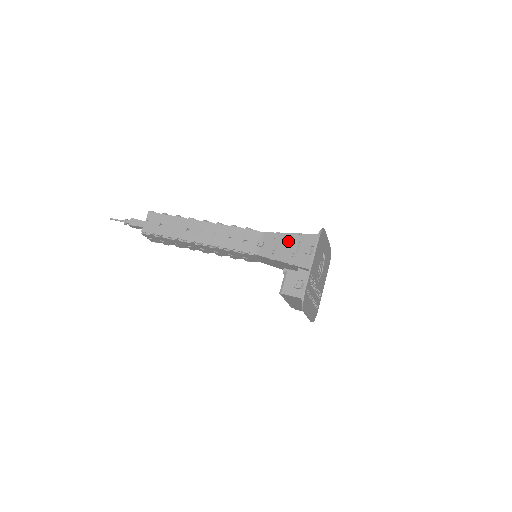
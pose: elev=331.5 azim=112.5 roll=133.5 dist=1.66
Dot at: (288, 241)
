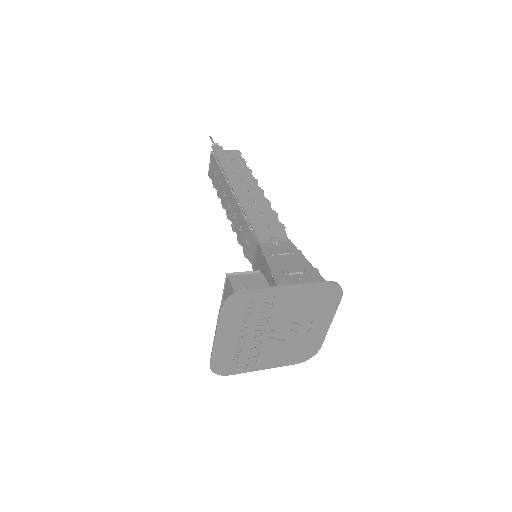
Dot at: (298, 262)
